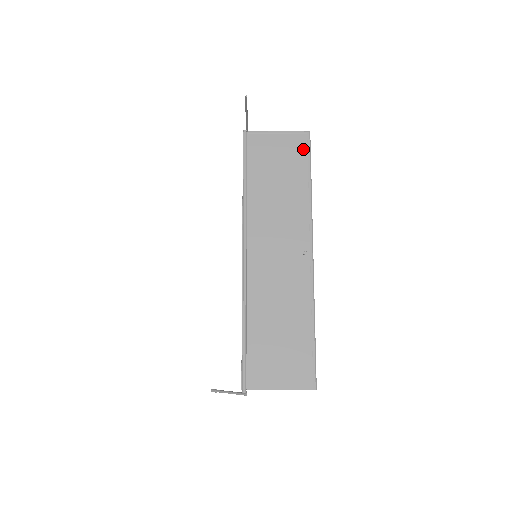
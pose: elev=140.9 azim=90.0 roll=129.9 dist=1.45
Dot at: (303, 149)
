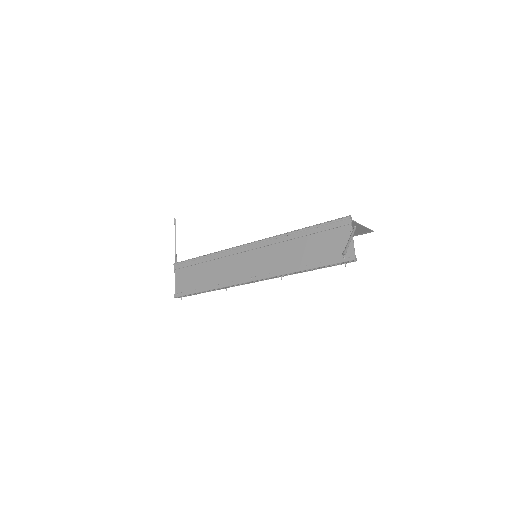
Dot at: occluded
